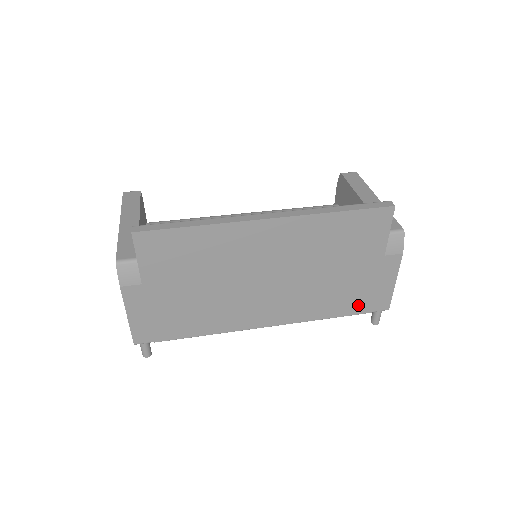
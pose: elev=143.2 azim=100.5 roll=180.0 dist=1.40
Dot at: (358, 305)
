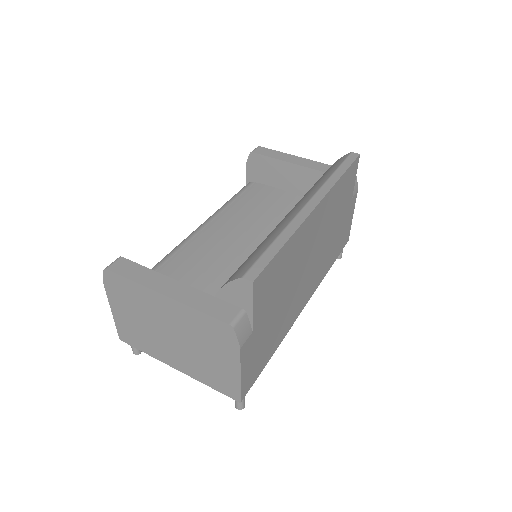
Dot at: (339, 248)
